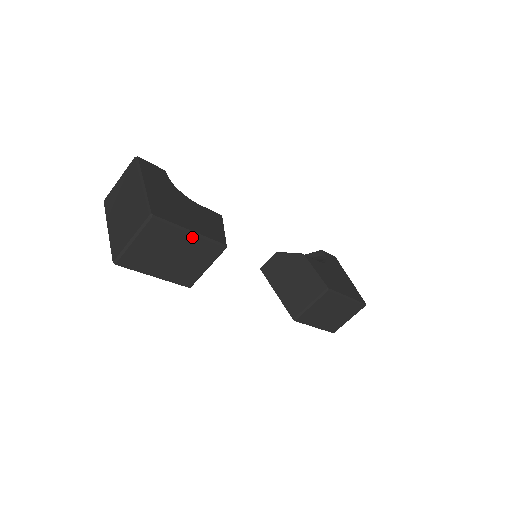
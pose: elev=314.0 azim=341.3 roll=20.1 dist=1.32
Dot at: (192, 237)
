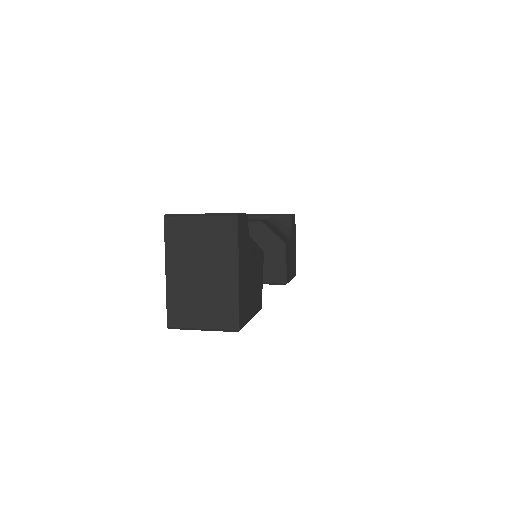
Dot at: occluded
